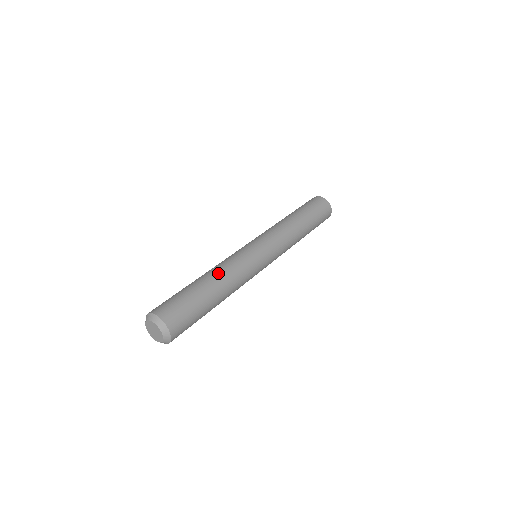
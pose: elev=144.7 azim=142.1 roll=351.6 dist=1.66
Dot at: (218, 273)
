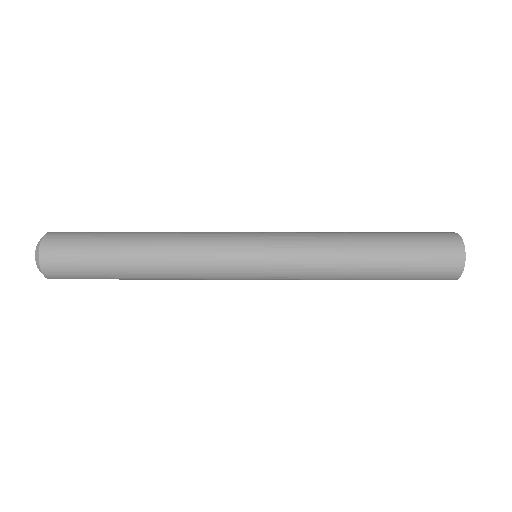
Dot at: occluded
